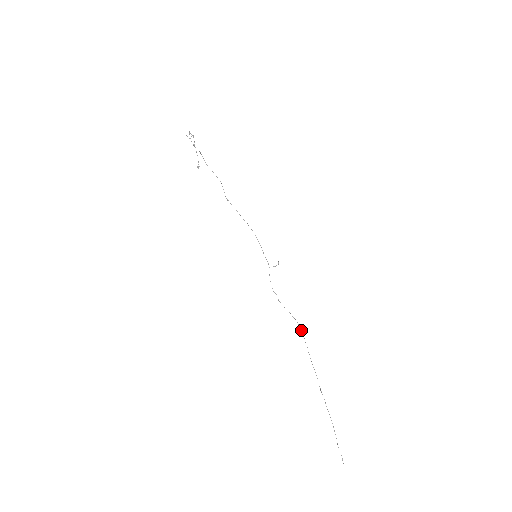
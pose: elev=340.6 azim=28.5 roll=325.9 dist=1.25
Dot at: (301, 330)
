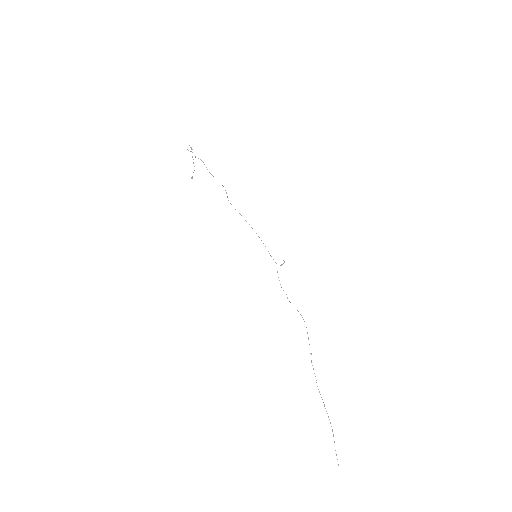
Dot at: occluded
